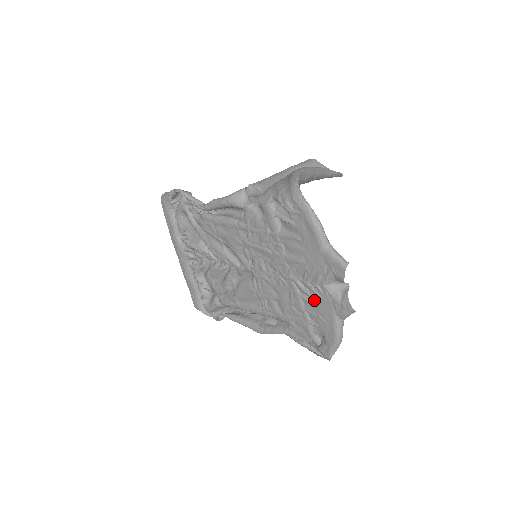
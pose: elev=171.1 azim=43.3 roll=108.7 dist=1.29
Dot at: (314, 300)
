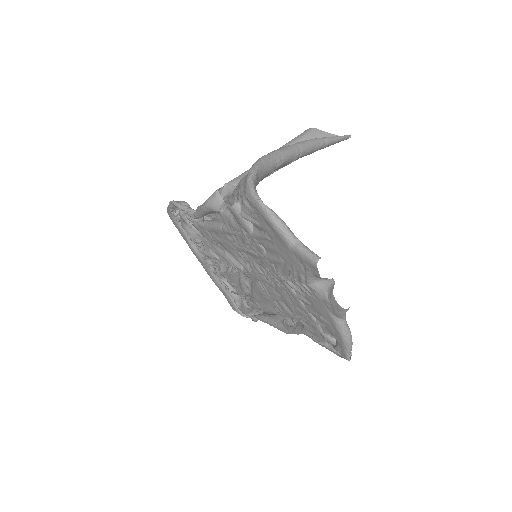
Dot at: (309, 300)
